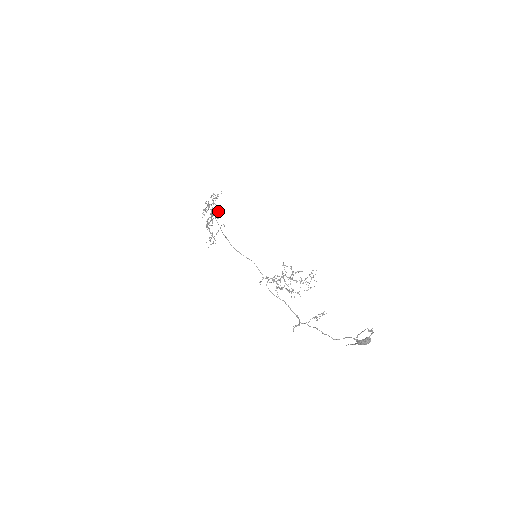
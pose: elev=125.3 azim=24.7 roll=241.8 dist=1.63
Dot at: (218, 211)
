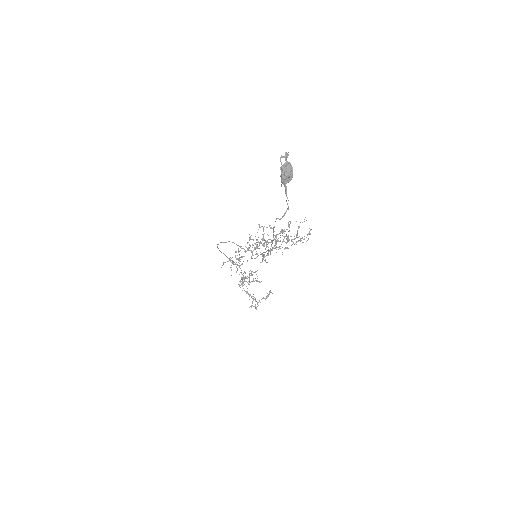
Dot at: occluded
